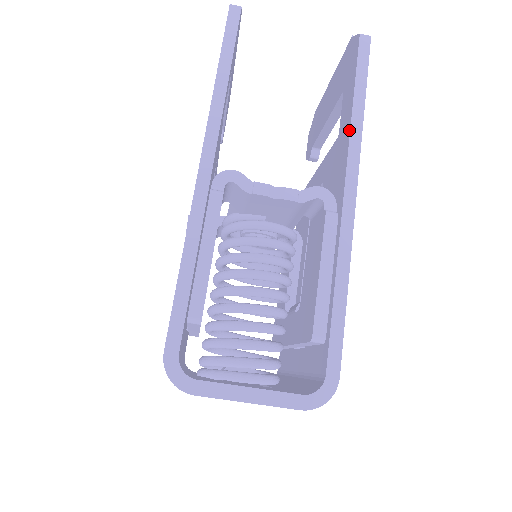
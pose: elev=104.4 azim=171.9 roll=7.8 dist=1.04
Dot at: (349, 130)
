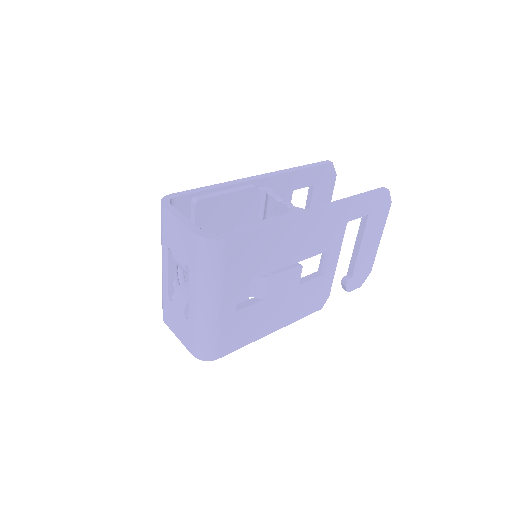
Dot at: (341, 200)
